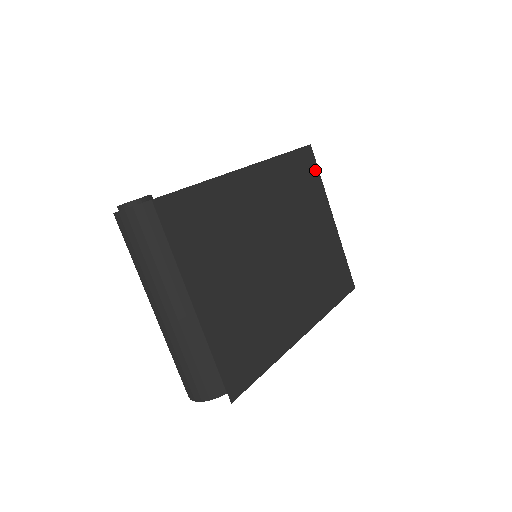
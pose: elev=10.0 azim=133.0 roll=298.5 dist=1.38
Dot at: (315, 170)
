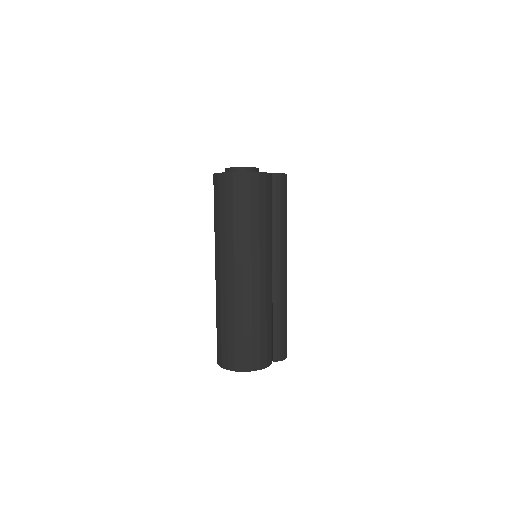
Dot at: occluded
